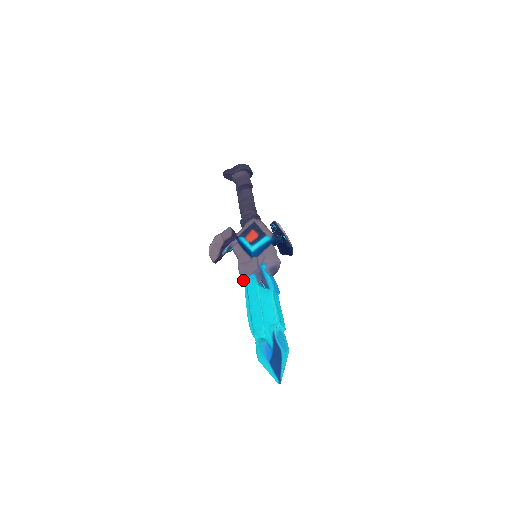
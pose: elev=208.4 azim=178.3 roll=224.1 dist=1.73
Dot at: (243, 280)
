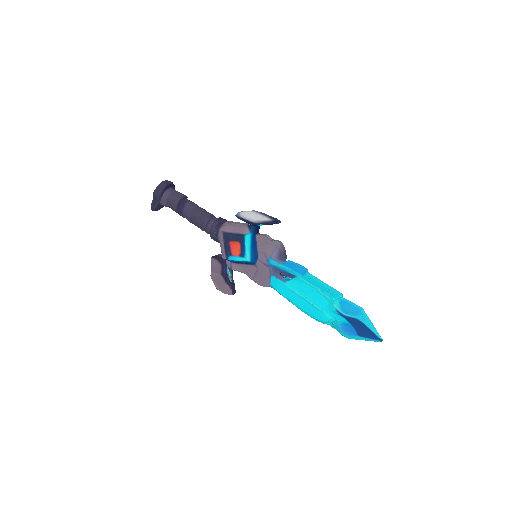
Dot at: occluded
